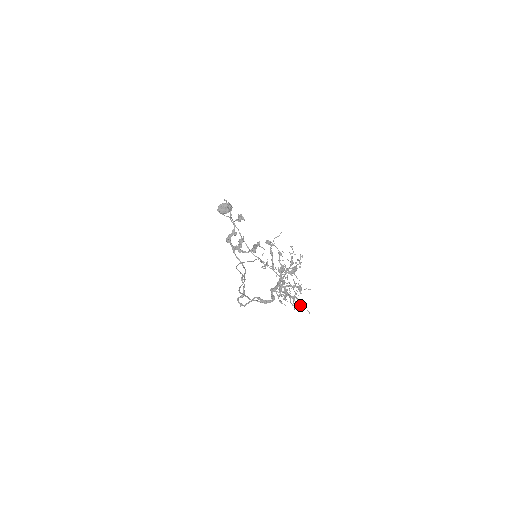
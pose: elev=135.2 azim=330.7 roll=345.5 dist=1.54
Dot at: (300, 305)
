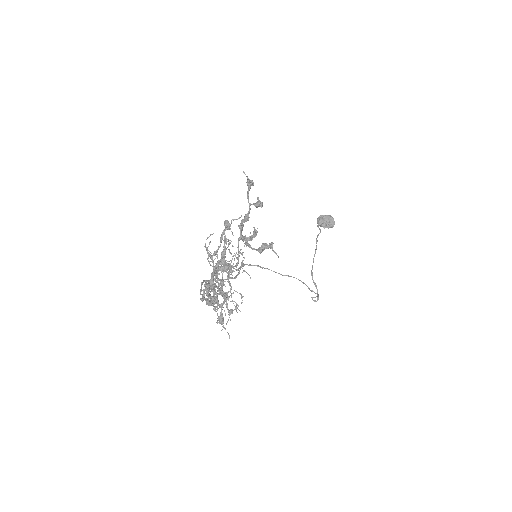
Dot at: (220, 319)
